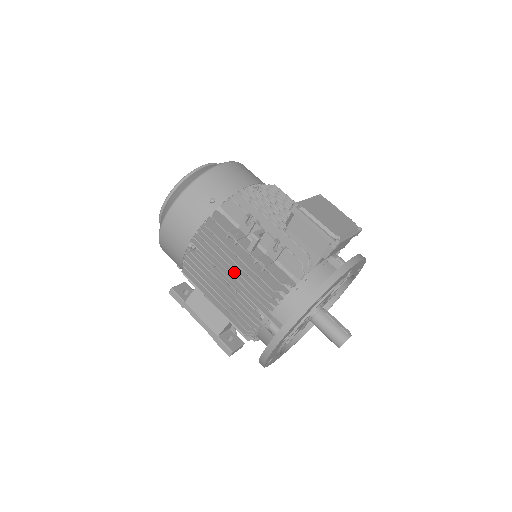
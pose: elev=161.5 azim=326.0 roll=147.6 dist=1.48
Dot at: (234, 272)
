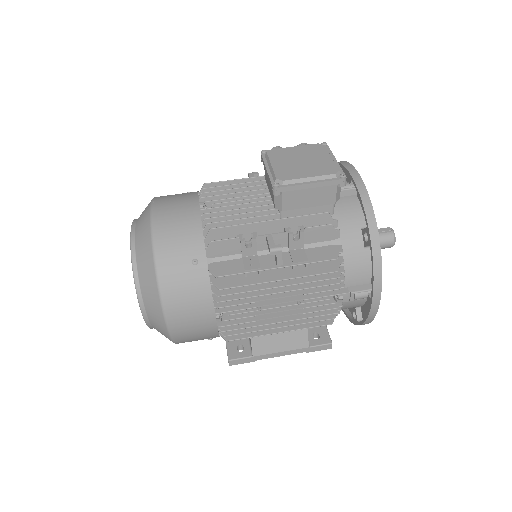
Dot at: (281, 293)
